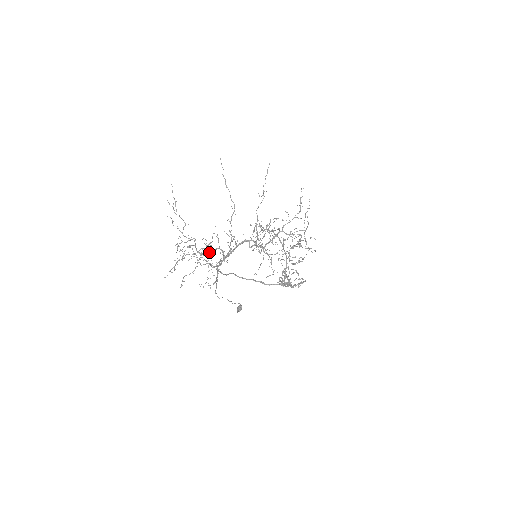
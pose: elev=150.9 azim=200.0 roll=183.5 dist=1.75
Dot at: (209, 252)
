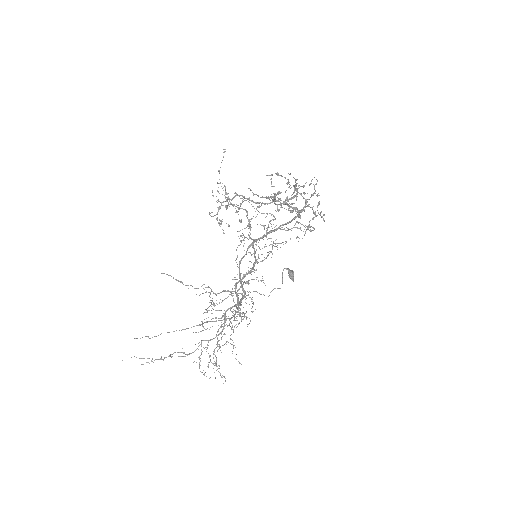
Dot at: (224, 325)
